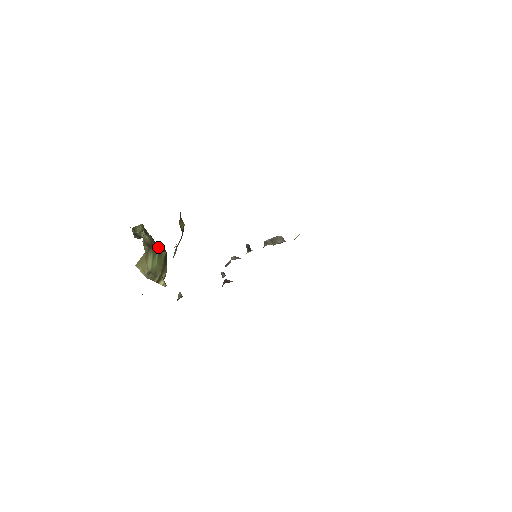
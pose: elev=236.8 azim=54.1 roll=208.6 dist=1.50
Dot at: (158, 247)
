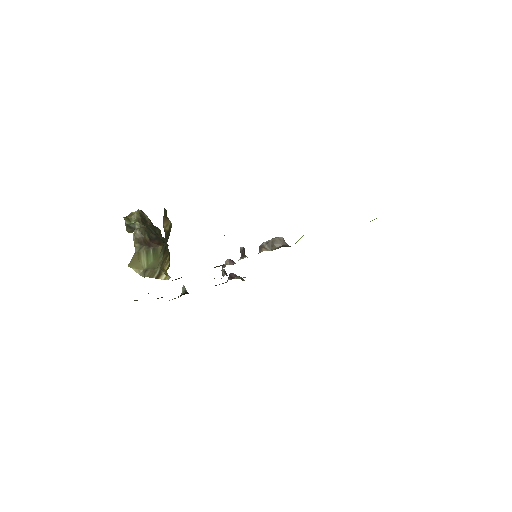
Dot at: (153, 241)
